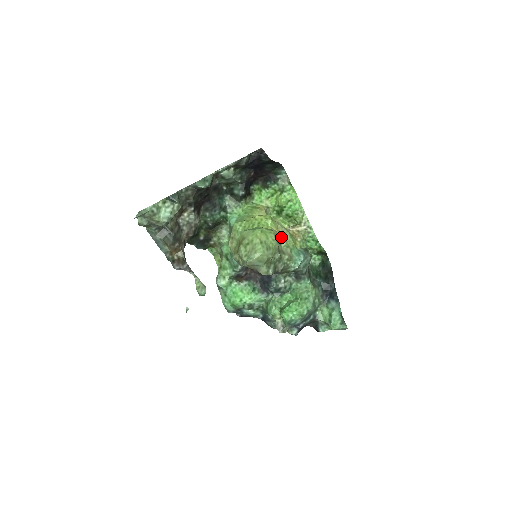
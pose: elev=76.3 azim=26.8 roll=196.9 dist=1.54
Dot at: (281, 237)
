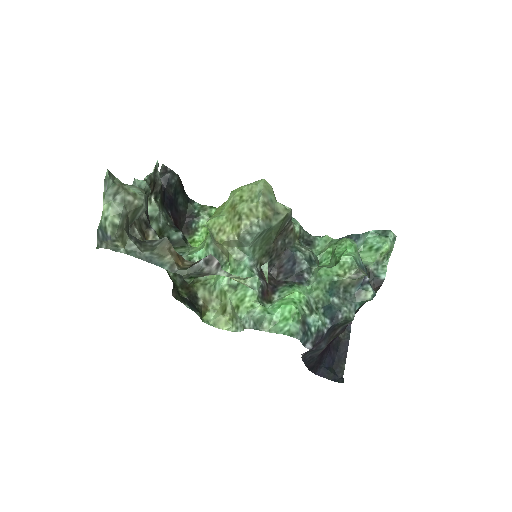
Dot at: occluded
